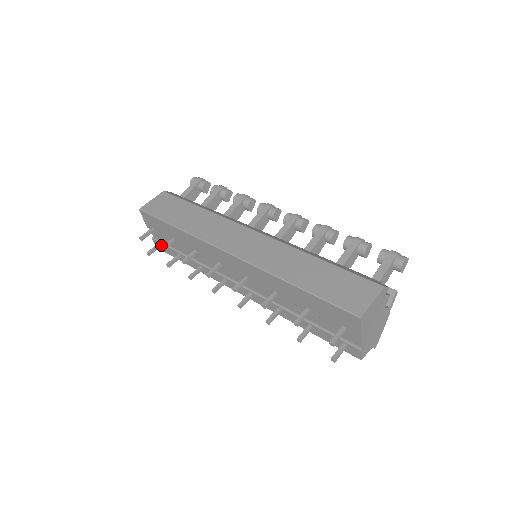
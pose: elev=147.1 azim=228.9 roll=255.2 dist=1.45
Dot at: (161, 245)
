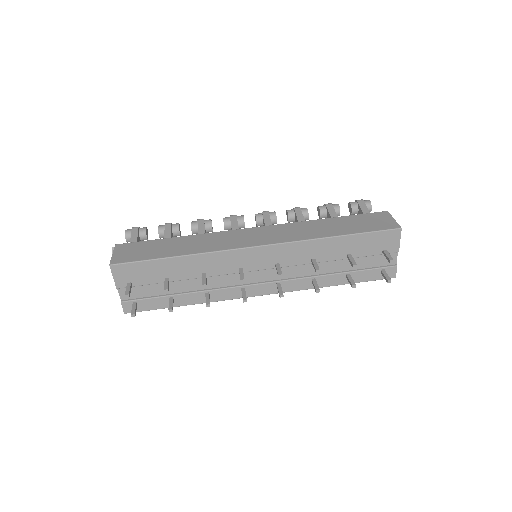
Dot at: (137, 303)
